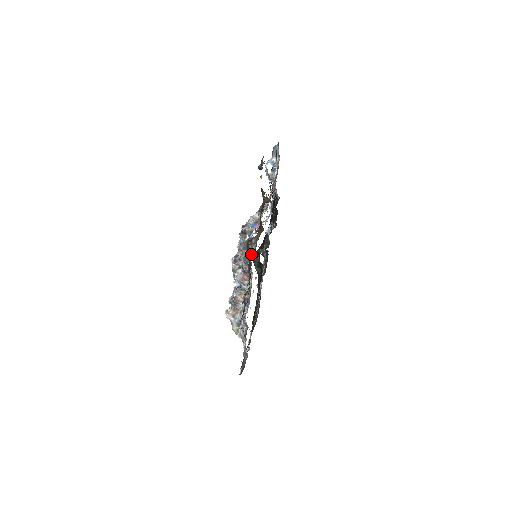
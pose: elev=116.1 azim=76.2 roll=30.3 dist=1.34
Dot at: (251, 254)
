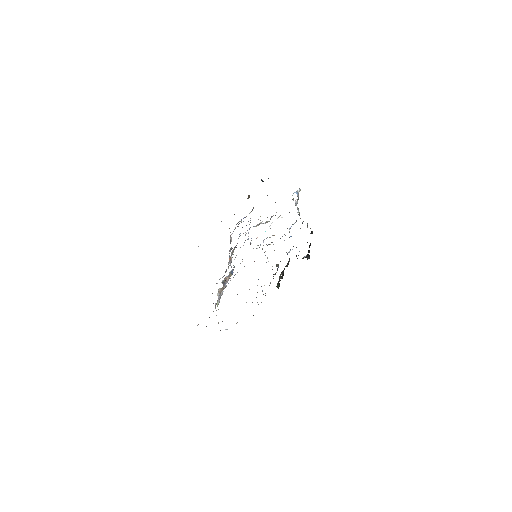
Dot at: occluded
